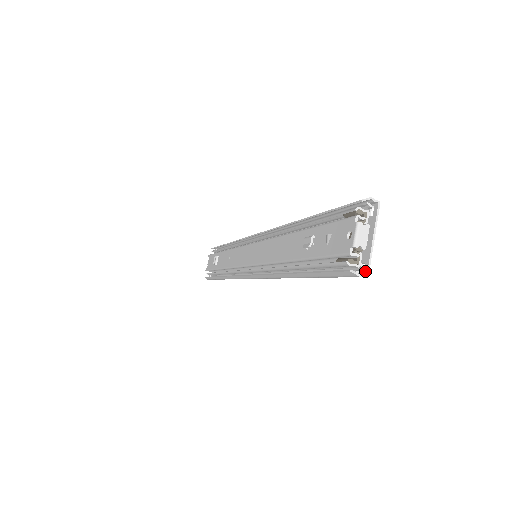
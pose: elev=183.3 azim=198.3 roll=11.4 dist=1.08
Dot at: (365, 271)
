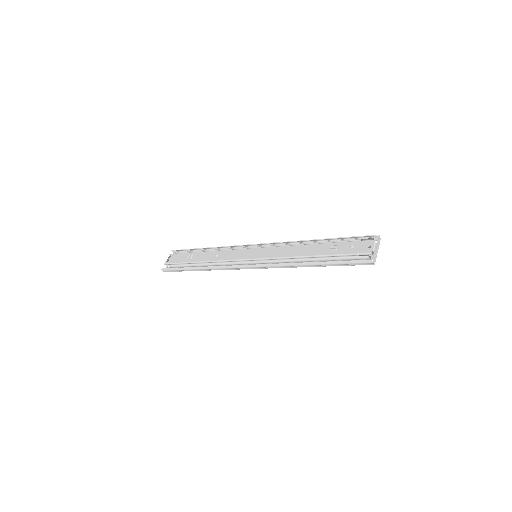
Dot at: (373, 263)
